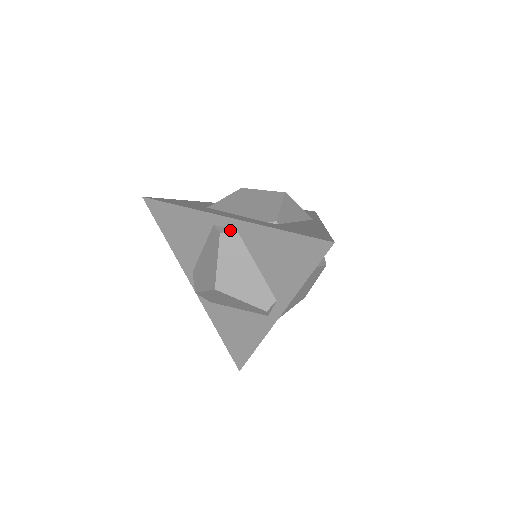
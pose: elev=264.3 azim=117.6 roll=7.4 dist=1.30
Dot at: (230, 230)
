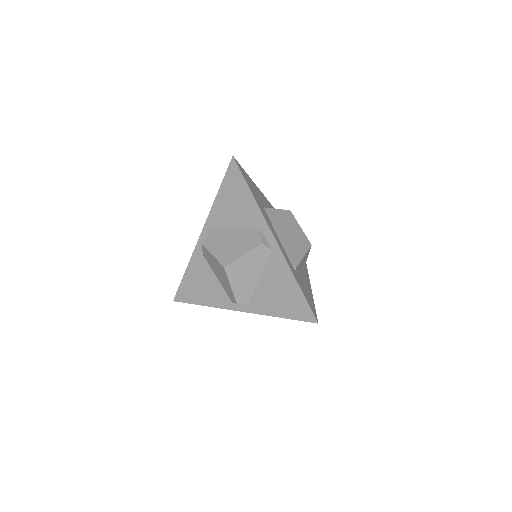
Dot at: (269, 247)
